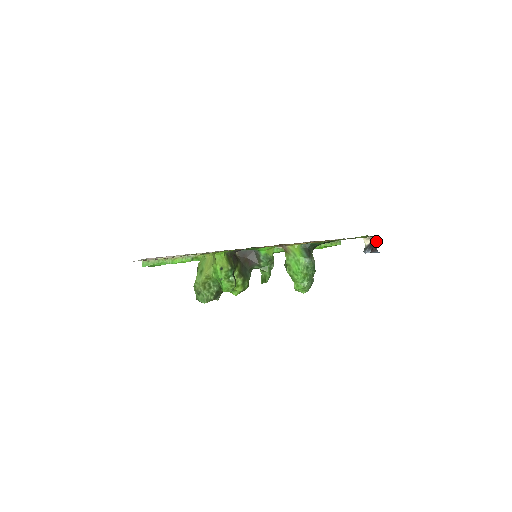
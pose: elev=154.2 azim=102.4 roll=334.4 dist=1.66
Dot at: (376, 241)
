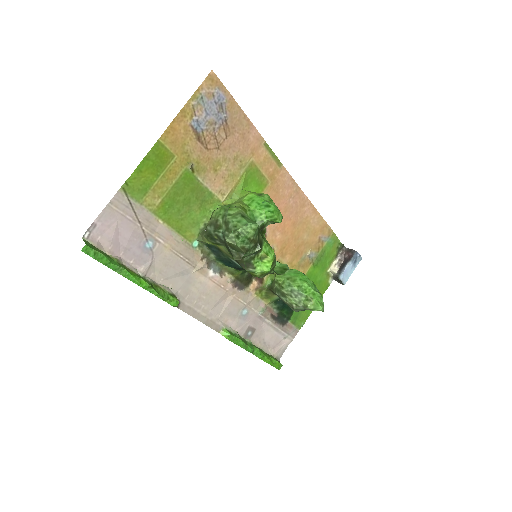
Dot at: (347, 252)
